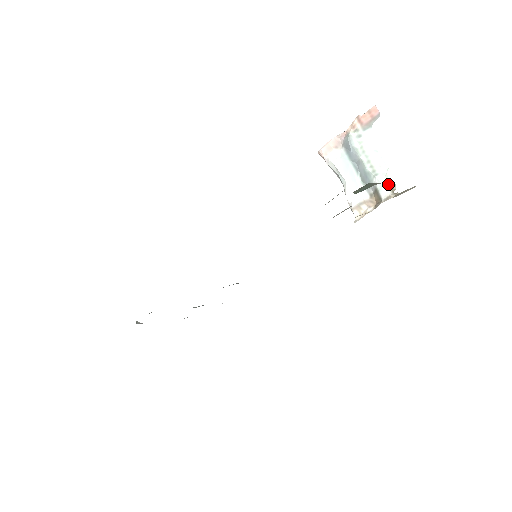
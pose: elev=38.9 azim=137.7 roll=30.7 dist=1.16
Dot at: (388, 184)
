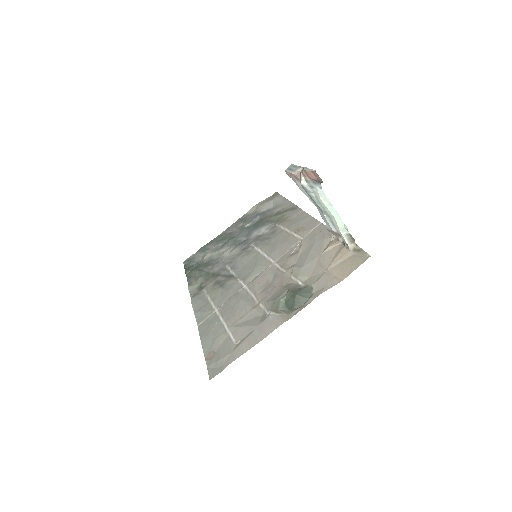
Dot at: (346, 238)
